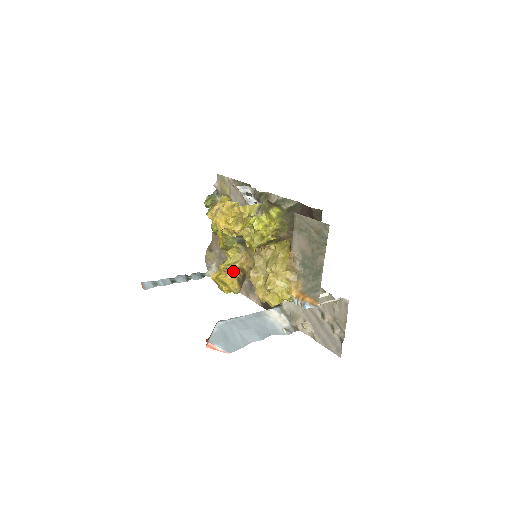
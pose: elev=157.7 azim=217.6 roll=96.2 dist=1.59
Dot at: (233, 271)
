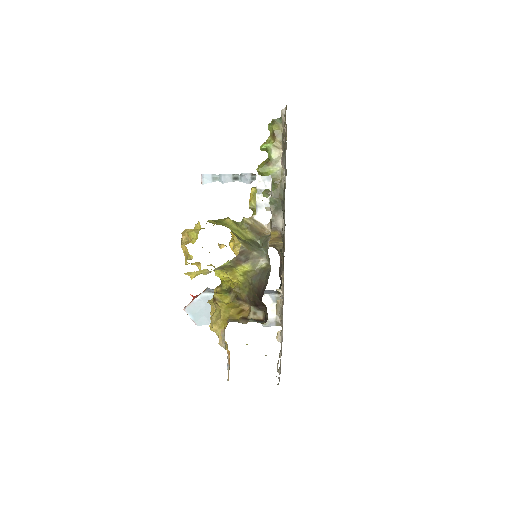
Dot at: occluded
